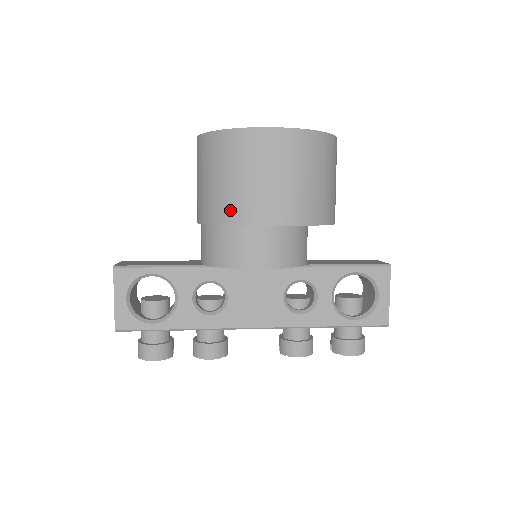
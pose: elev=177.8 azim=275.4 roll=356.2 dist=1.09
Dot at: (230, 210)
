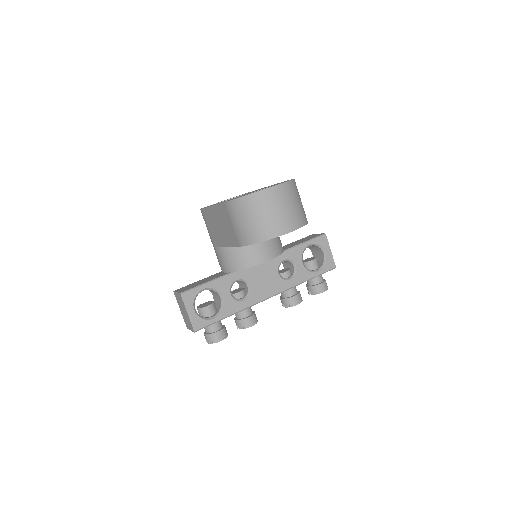
Dot at: (265, 233)
